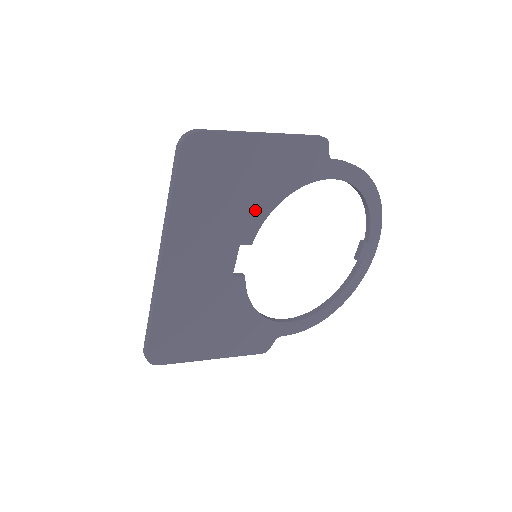
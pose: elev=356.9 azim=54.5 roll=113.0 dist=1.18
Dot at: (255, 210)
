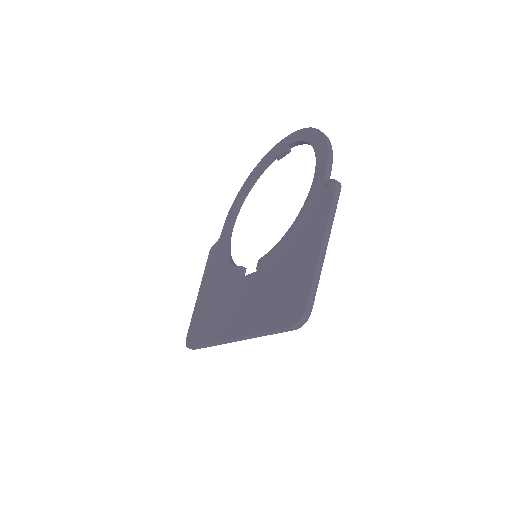
Dot at: occluded
